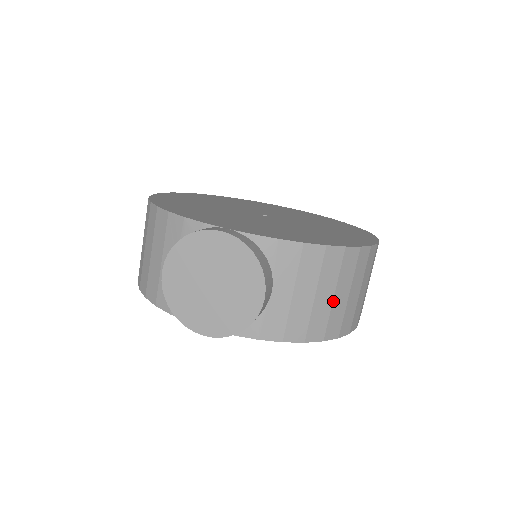
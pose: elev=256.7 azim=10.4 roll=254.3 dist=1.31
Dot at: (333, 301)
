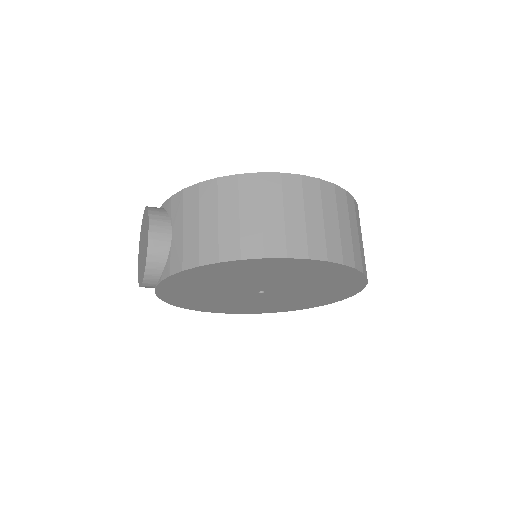
Dot at: (219, 224)
